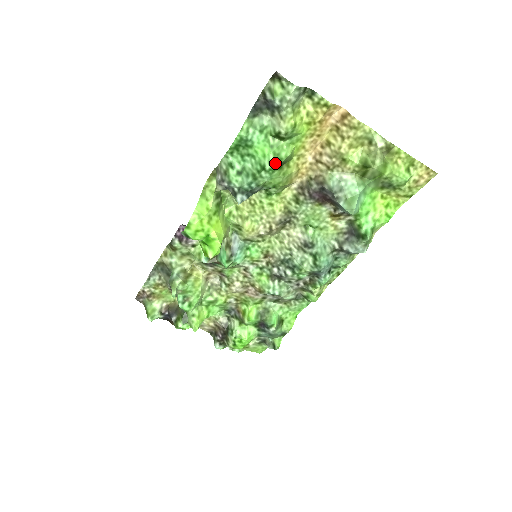
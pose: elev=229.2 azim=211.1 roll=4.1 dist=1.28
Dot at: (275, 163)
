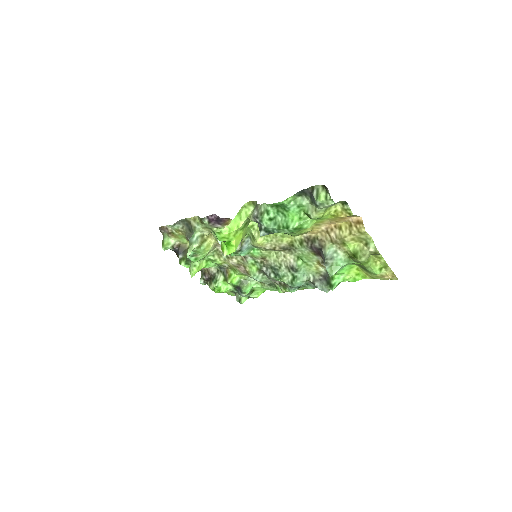
Dot at: (297, 229)
